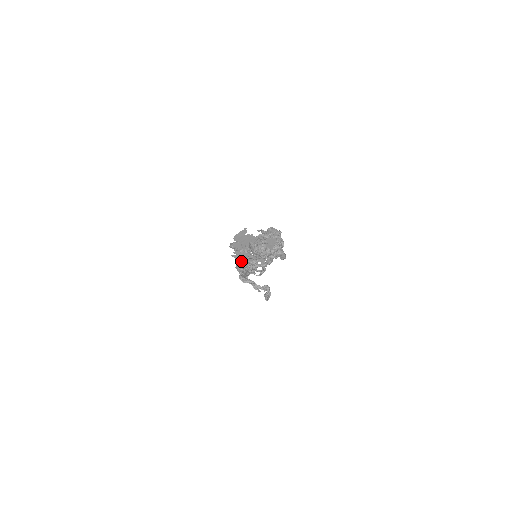
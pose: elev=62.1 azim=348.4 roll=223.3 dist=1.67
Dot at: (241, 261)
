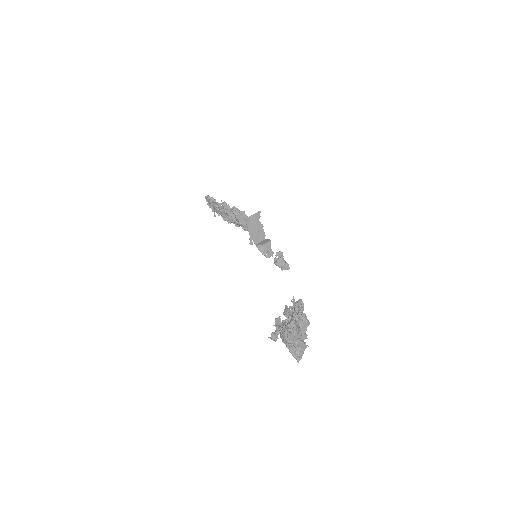
Dot at: occluded
